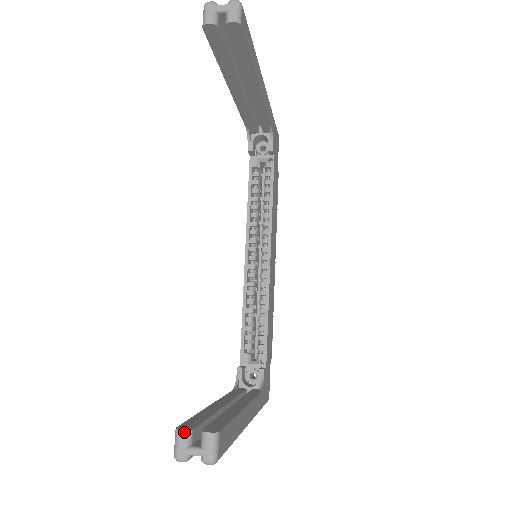
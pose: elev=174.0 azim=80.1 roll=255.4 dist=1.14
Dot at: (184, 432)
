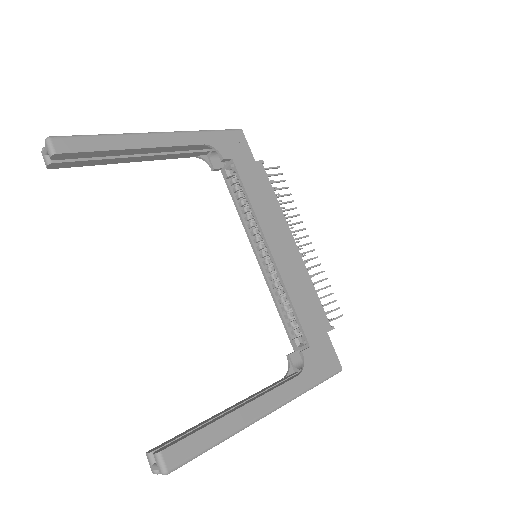
Dot at: (147, 455)
